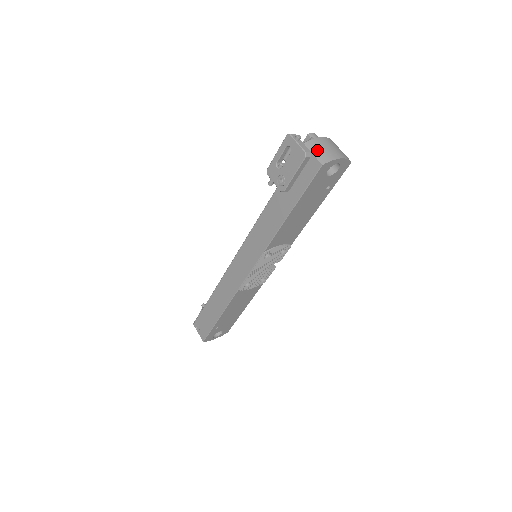
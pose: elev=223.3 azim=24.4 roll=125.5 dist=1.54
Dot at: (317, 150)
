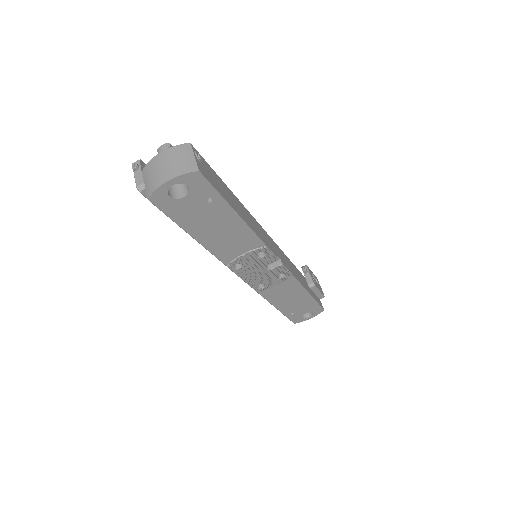
Dot at: (148, 178)
